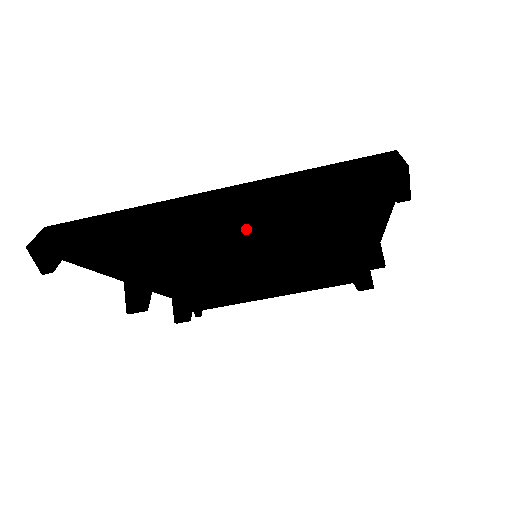
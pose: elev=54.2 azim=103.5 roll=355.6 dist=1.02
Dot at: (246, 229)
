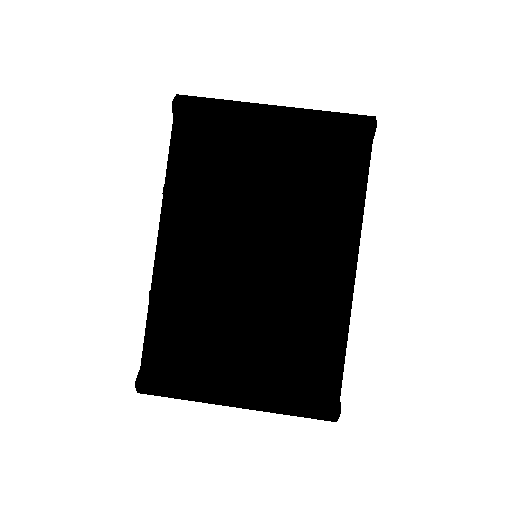
Dot at: (271, 188)
